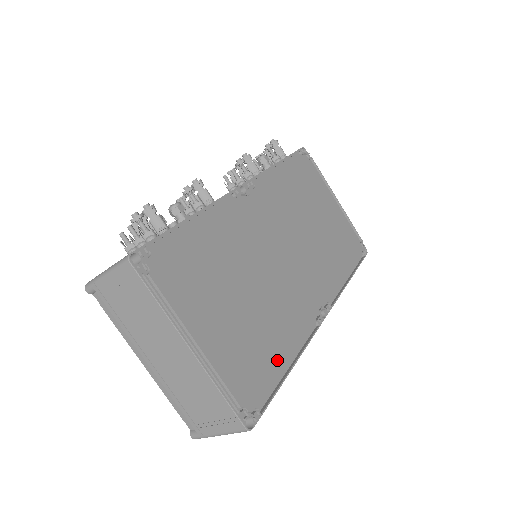
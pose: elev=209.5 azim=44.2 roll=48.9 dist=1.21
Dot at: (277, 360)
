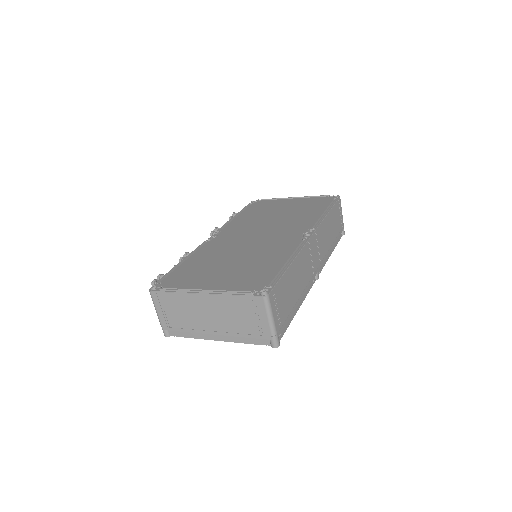
Dot at: (274, 266)
